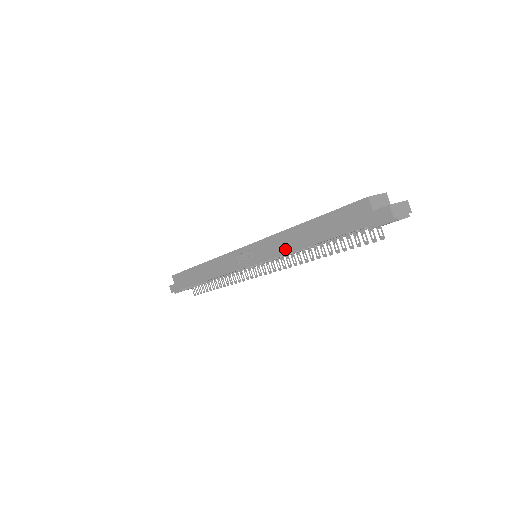
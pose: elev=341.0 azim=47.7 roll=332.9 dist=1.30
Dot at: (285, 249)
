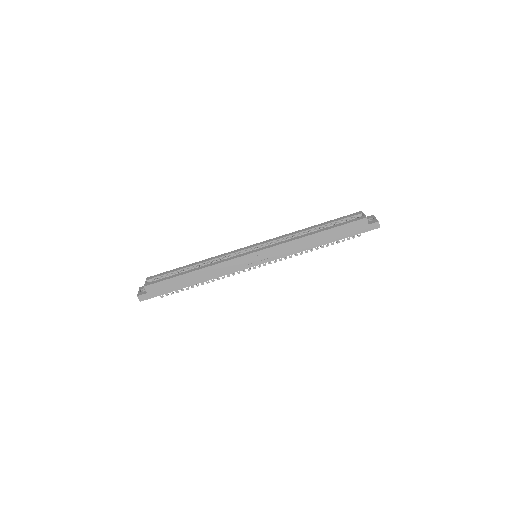
Dot at: (298, 250)
